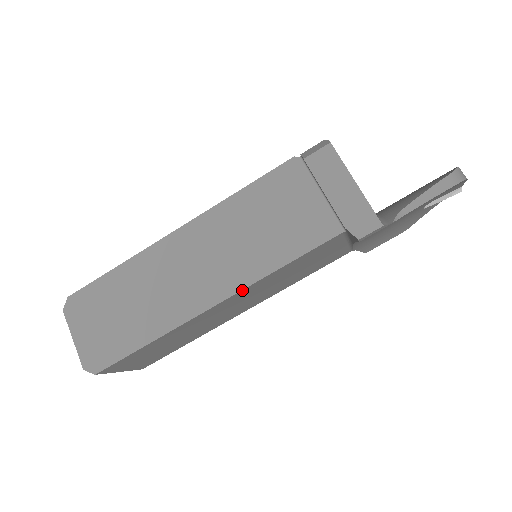
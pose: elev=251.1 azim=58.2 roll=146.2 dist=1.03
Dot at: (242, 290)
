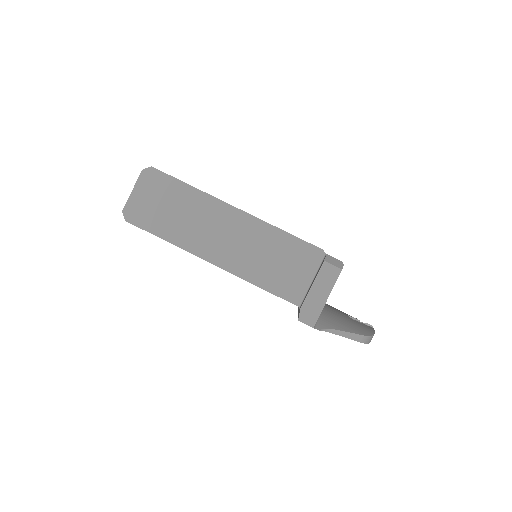
Dot at: (231, 273)
